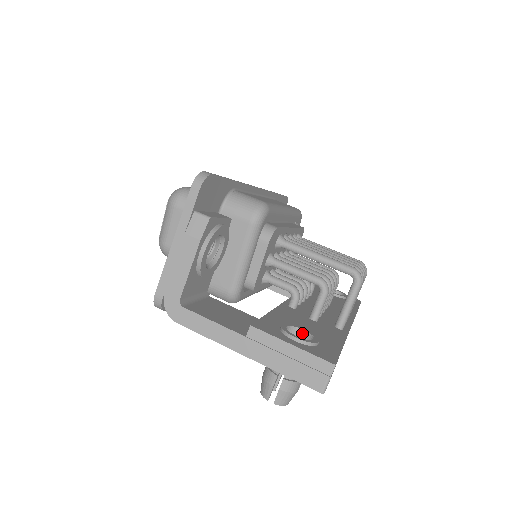
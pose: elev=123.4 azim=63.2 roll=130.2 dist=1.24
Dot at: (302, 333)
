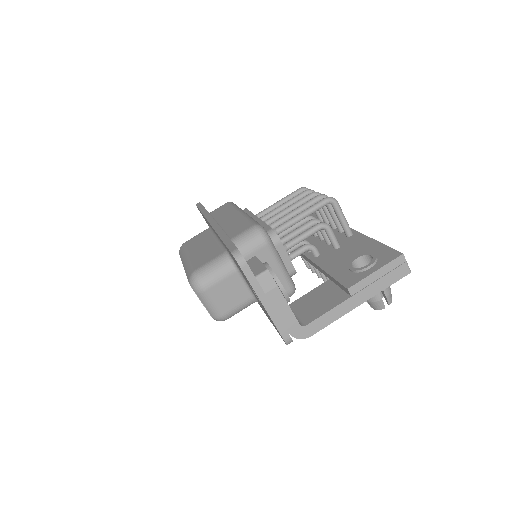
Dot at: (358, 260)
